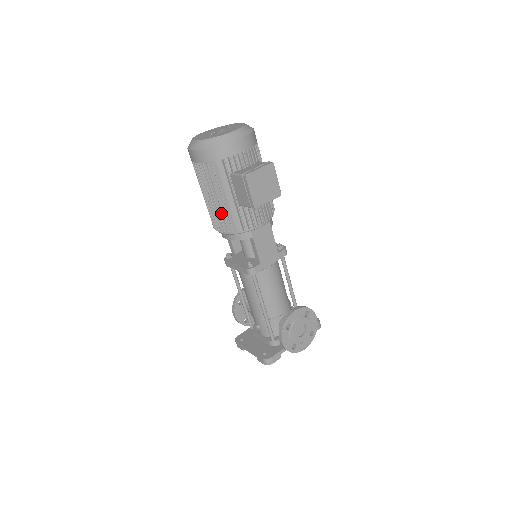
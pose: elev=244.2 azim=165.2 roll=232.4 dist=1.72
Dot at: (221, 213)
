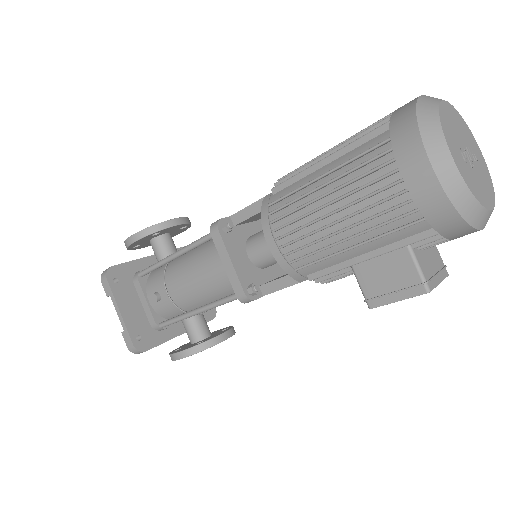
Dot at: (318, 242)
